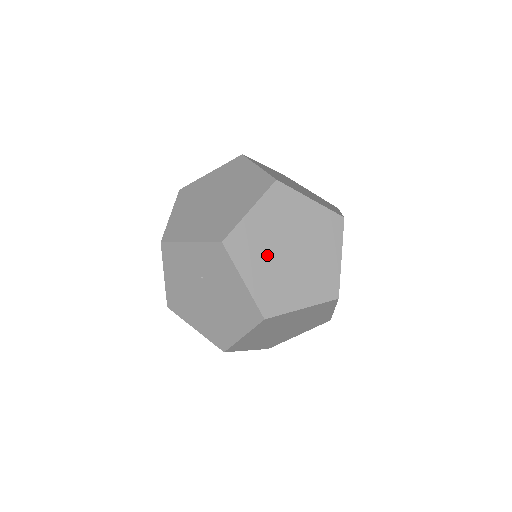
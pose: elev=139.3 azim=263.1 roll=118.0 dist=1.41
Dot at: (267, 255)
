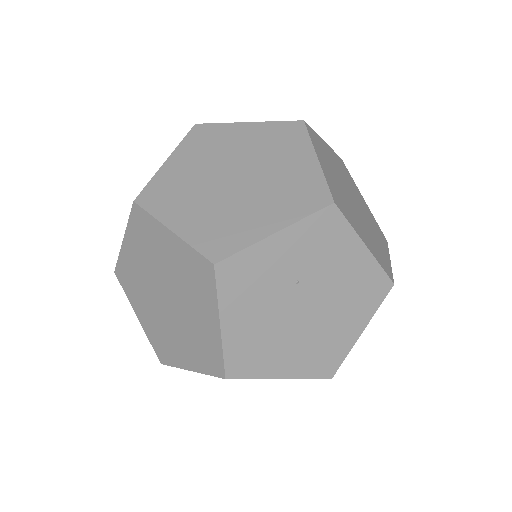
Dot at: (352, 209)
